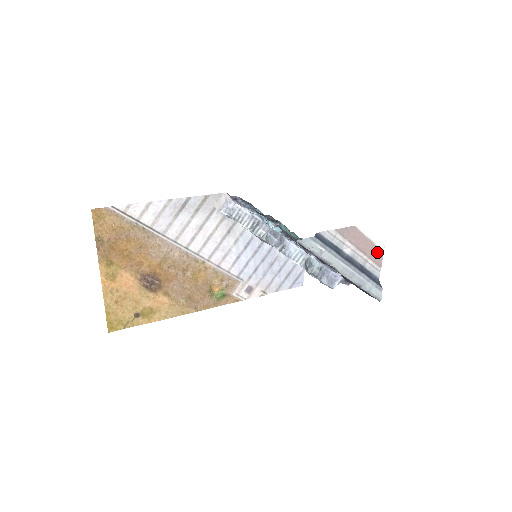
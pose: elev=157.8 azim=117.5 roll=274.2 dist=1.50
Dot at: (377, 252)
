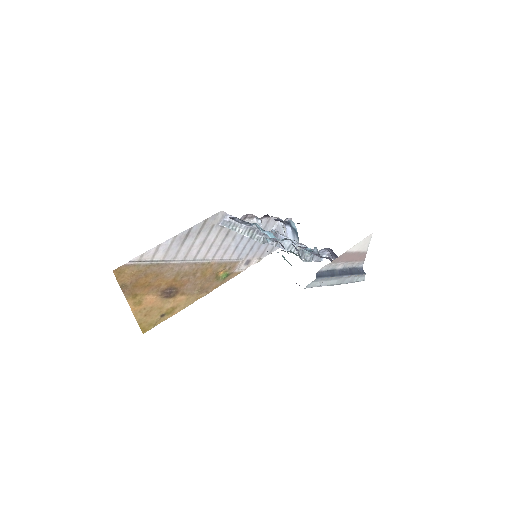
Dot at: (362, 255)
